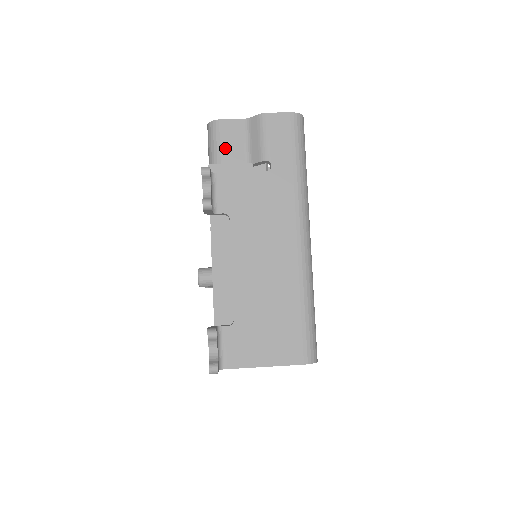
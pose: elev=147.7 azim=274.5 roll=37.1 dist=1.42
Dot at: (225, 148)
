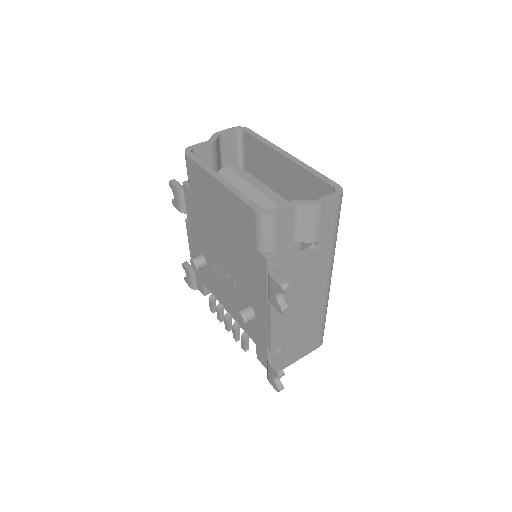
Dot at: (278, 236)
